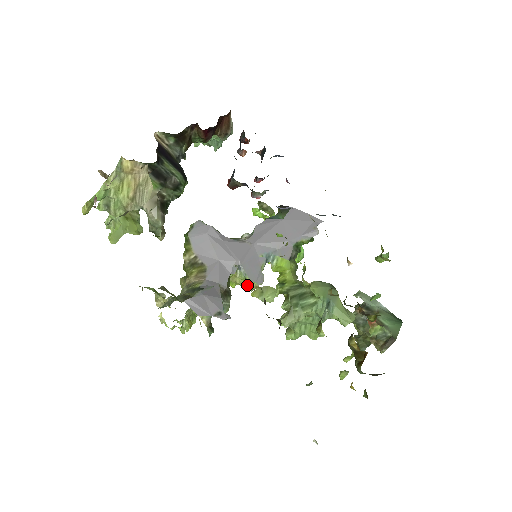
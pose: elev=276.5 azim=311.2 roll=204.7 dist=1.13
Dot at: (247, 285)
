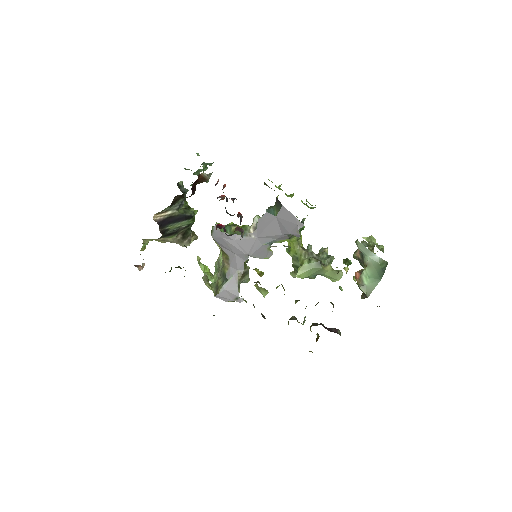
Dot at: occluded
